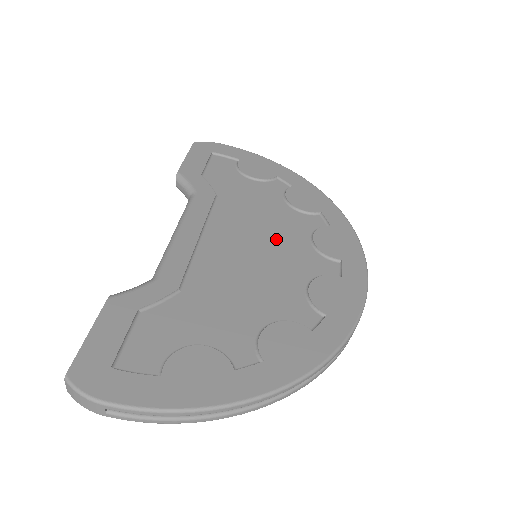
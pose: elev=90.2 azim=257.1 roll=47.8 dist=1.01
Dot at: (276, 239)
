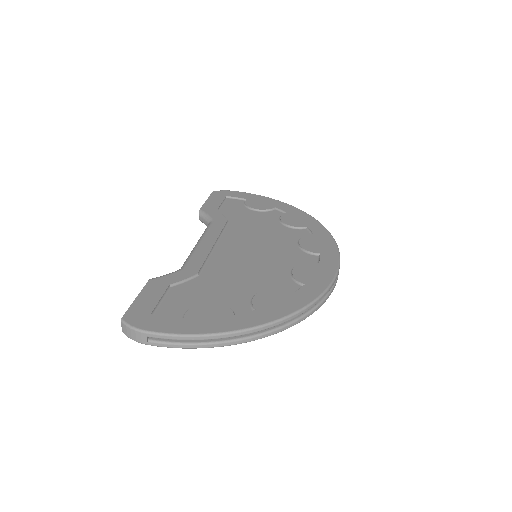
Dot at: (271, 244)
